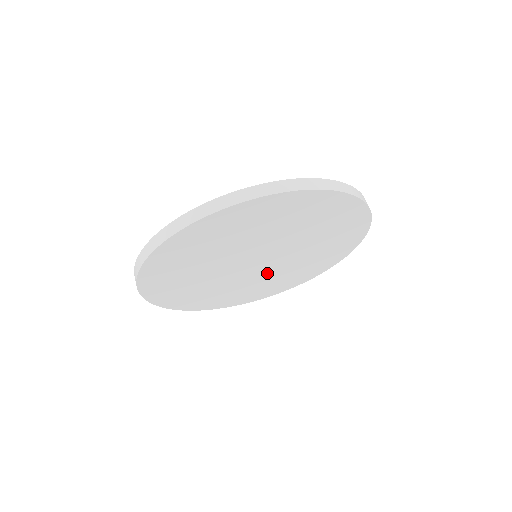
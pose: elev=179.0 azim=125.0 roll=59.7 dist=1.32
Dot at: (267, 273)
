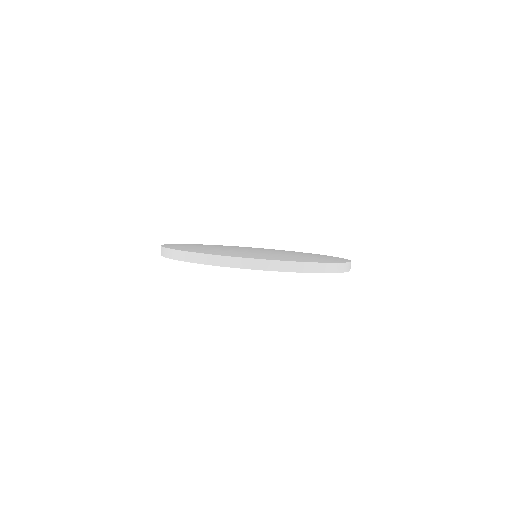
Dot at: occluded
